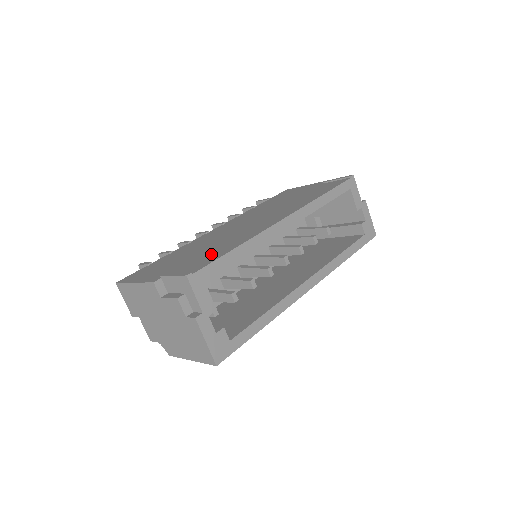
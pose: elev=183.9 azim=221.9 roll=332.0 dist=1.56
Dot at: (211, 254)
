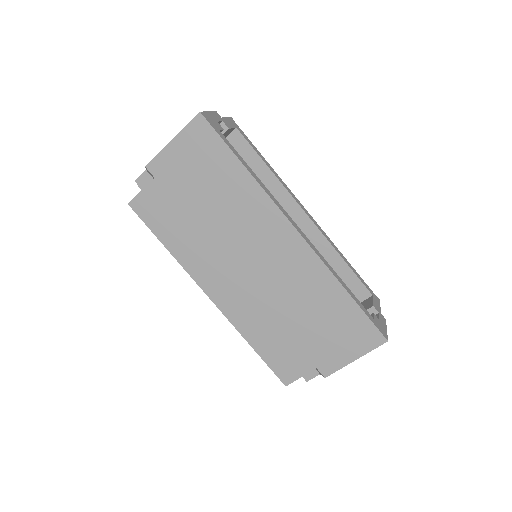
Dot at: occluded
